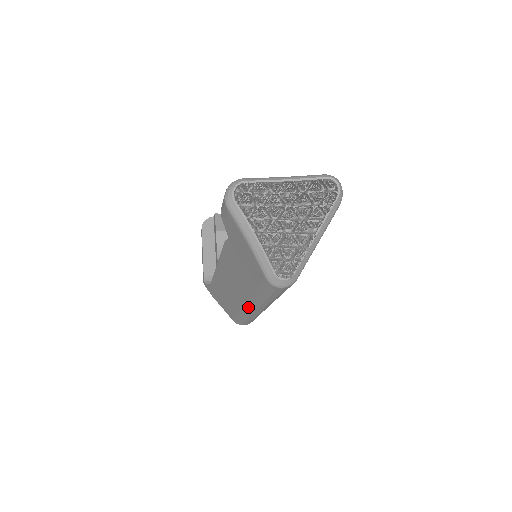
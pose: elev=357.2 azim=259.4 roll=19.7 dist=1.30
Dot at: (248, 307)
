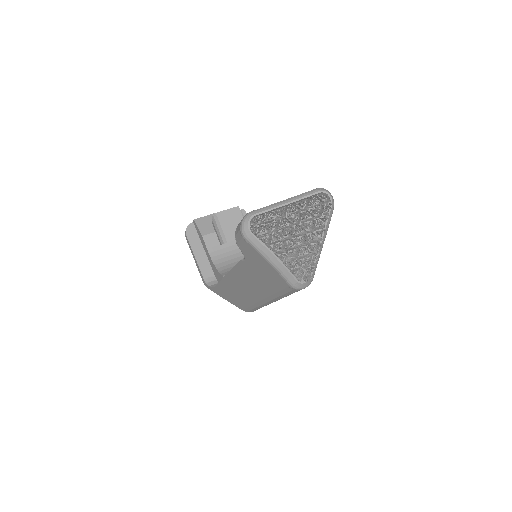
Dot at: (264, 302)
